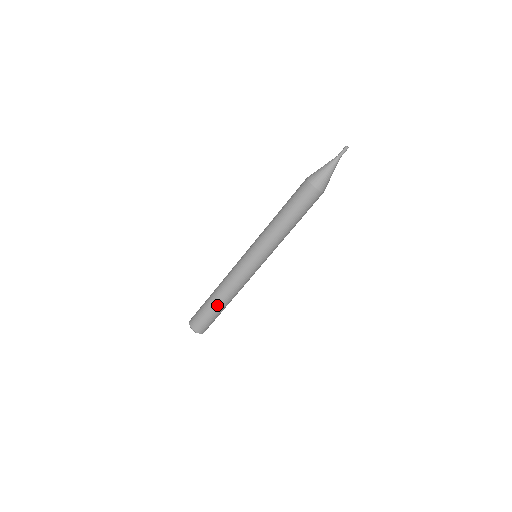
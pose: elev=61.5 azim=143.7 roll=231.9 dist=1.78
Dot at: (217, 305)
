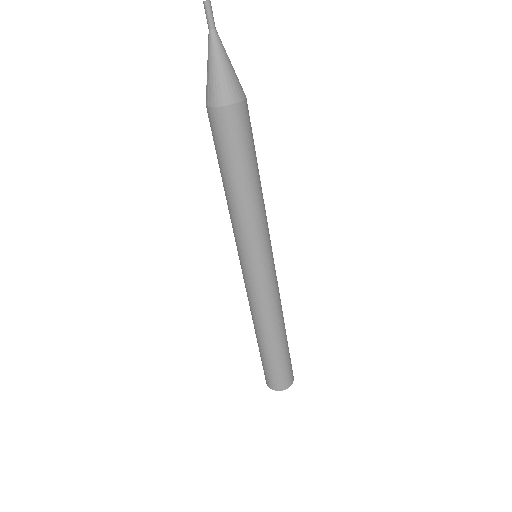
Dot at: (260, 345)
